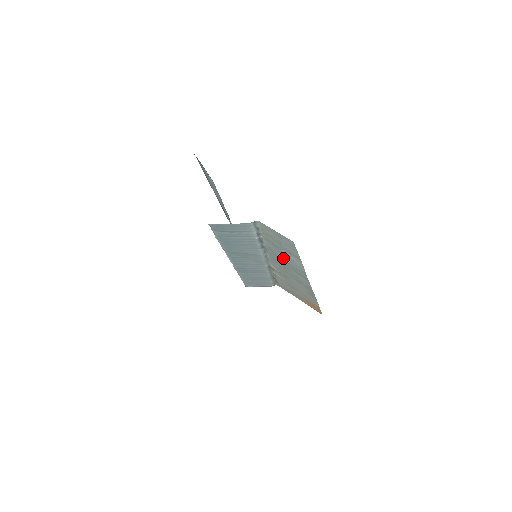
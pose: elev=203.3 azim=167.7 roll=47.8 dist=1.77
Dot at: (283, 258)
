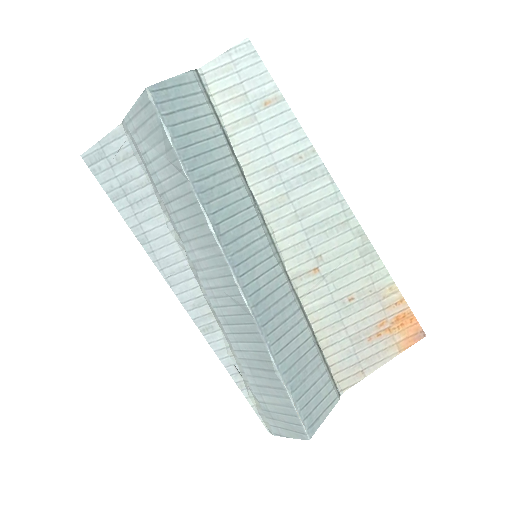
Dot at: (274, 159)
